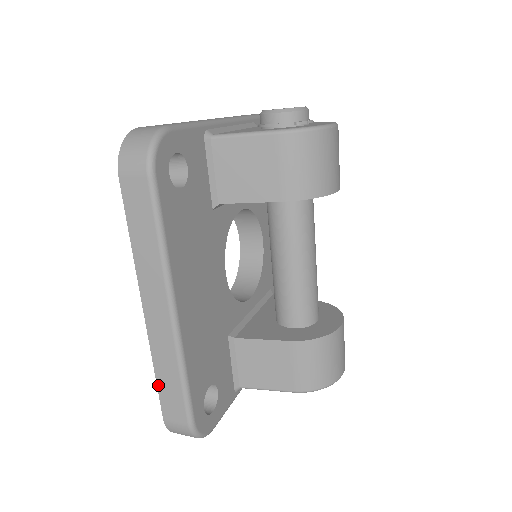
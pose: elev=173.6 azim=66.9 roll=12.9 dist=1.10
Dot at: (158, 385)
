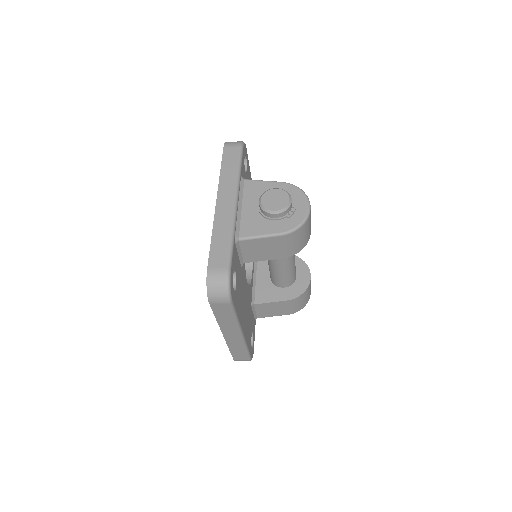
Dot at: (231, 352)
